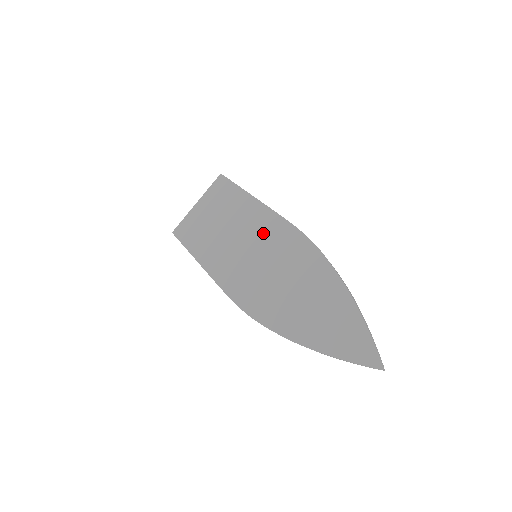
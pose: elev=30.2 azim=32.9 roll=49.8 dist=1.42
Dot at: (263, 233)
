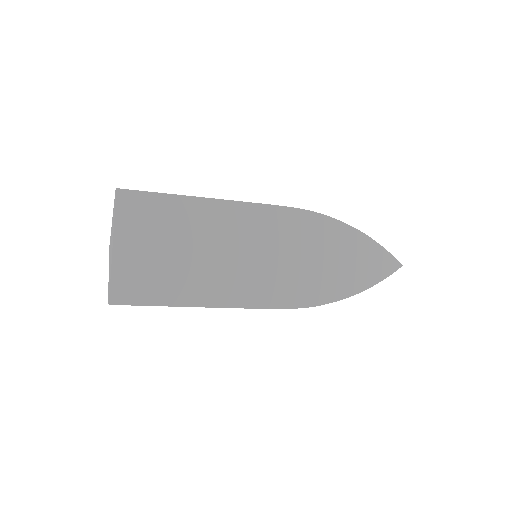
Dot at: (264, 231)
